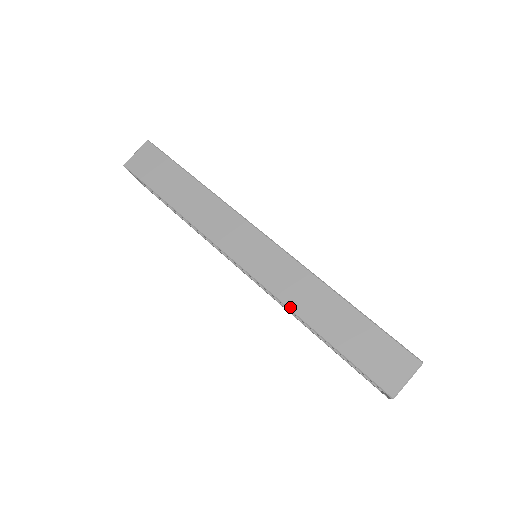
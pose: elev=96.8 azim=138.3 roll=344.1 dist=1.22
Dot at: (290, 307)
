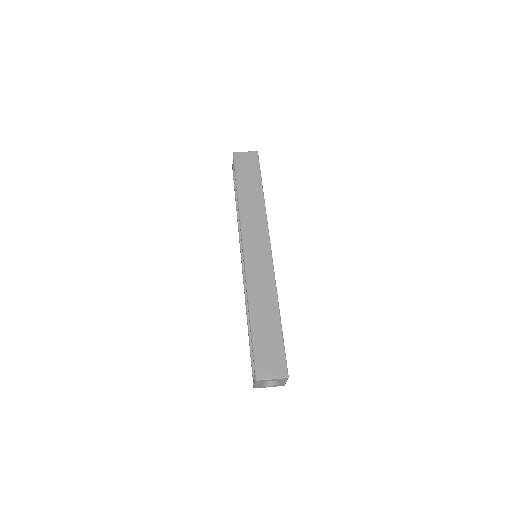
Dot at: (249, 292)
